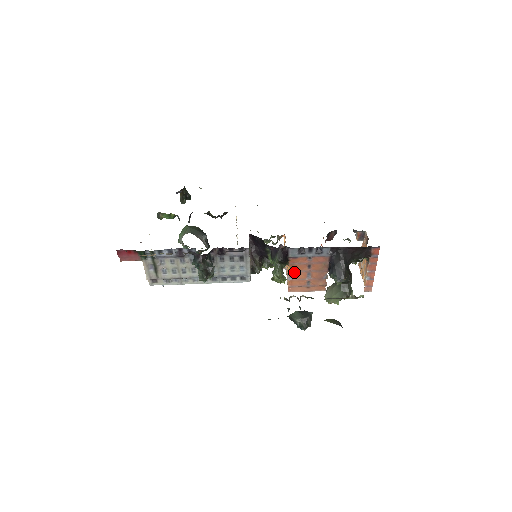
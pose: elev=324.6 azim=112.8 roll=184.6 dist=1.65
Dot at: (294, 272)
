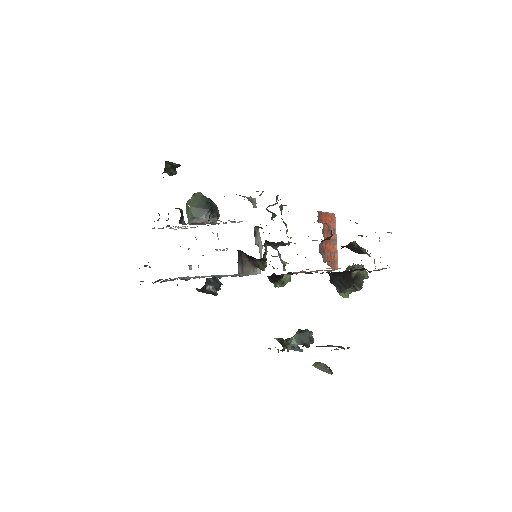
Dot at: occluded
